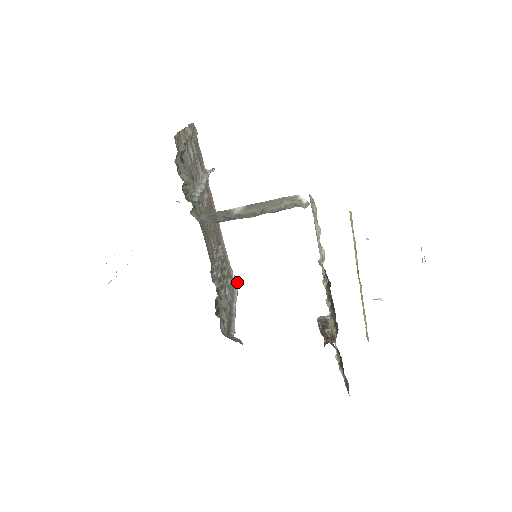
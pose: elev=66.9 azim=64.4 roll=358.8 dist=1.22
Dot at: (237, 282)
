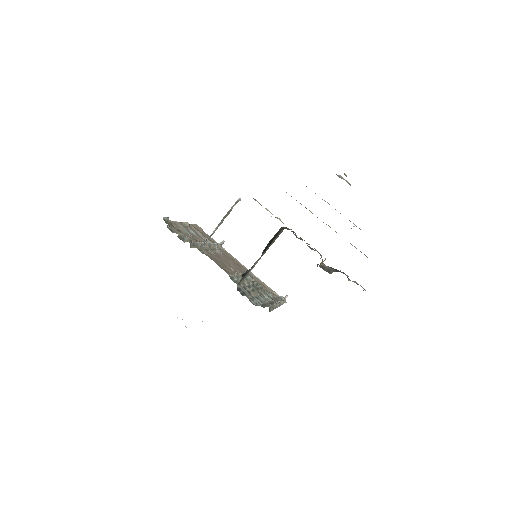
Dot at: occluded
